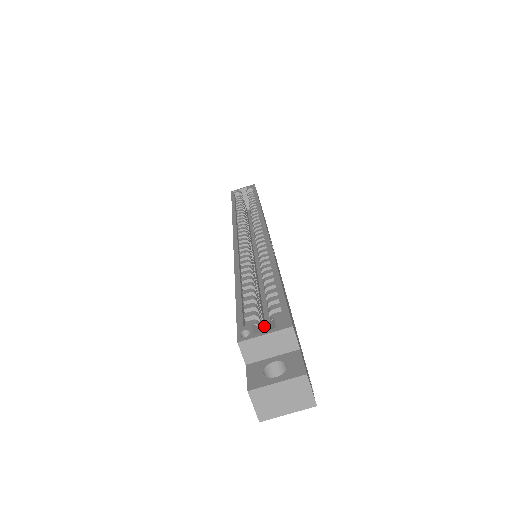
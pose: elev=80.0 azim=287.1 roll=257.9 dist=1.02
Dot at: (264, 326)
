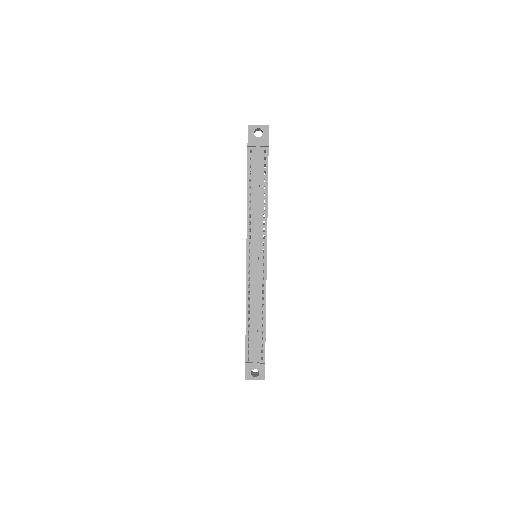
Dot at: occluded
